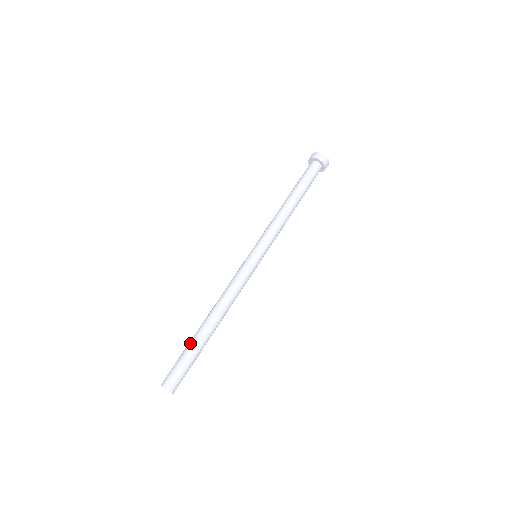
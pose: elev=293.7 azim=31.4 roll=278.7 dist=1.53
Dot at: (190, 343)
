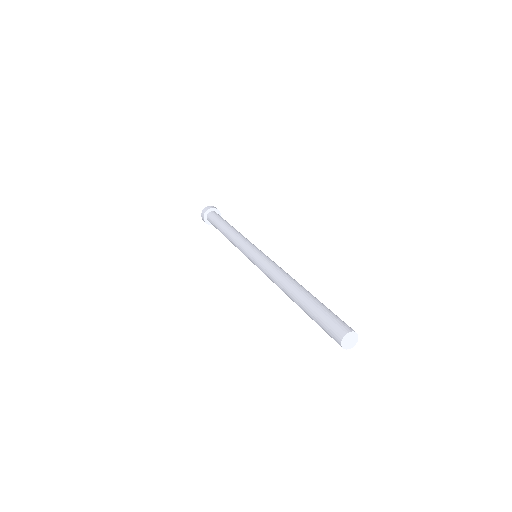
Dot at: (313, 301)
